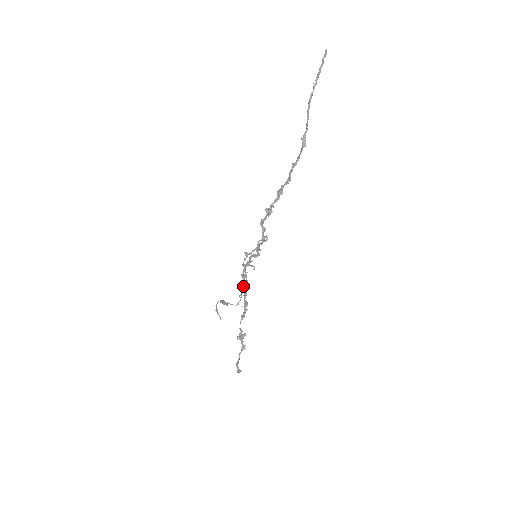
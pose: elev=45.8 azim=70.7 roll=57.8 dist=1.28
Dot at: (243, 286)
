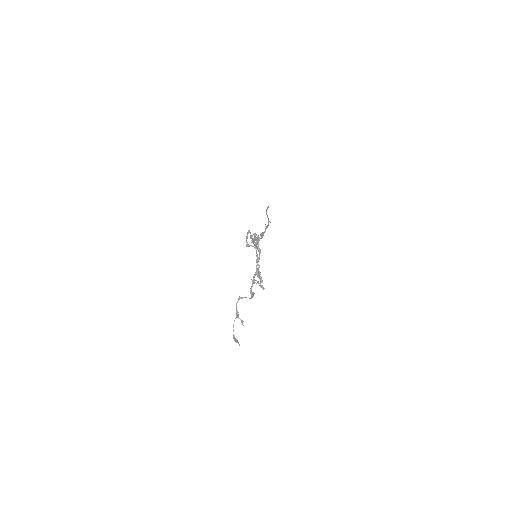
Dot at: (253, 293)
